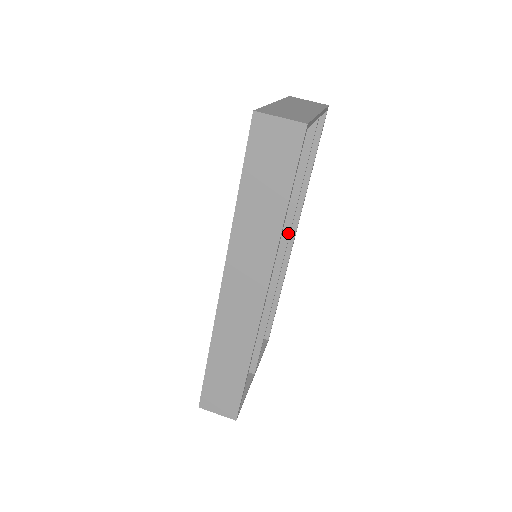
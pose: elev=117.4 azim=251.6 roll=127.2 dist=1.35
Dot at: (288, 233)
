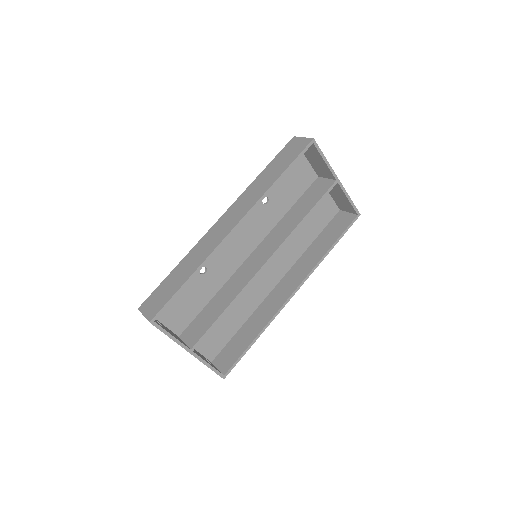
Dot at: (283, 241)
